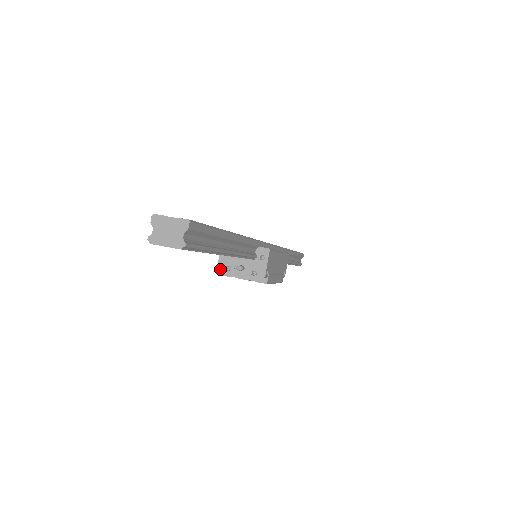
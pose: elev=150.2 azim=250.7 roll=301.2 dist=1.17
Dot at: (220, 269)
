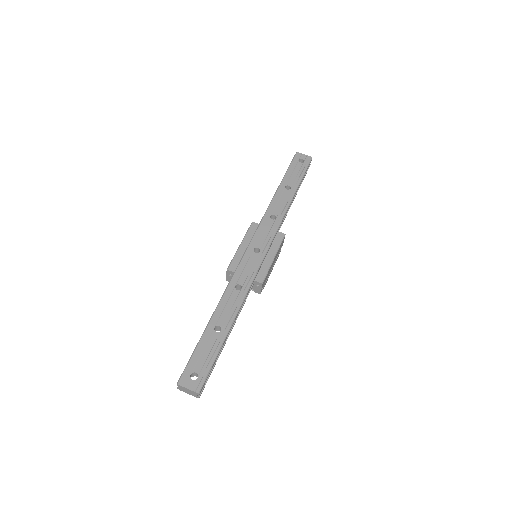
Dot at: (228, 281)
